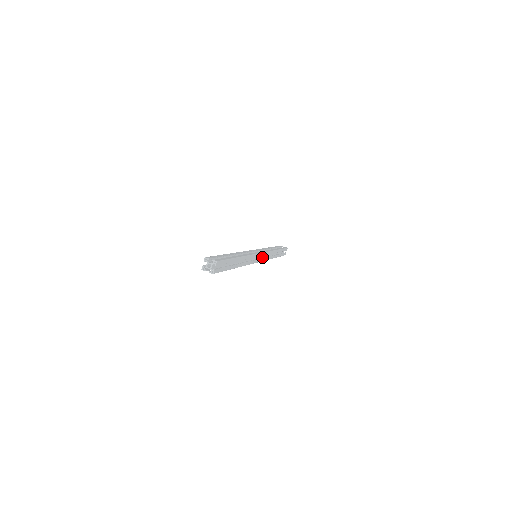
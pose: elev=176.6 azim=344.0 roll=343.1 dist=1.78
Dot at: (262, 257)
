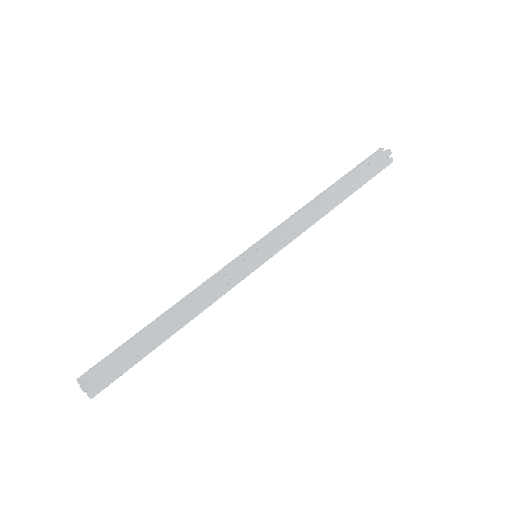
Dot at: occluded
